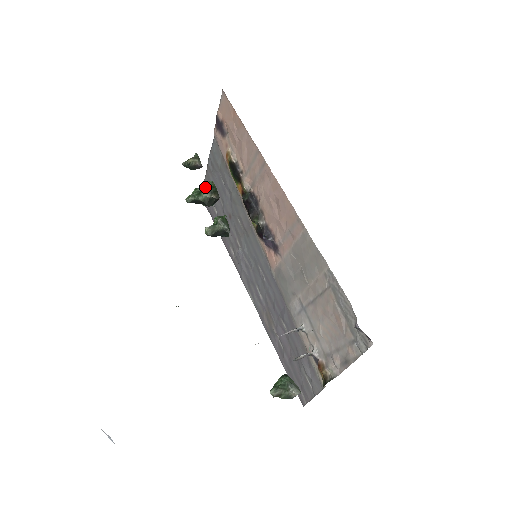
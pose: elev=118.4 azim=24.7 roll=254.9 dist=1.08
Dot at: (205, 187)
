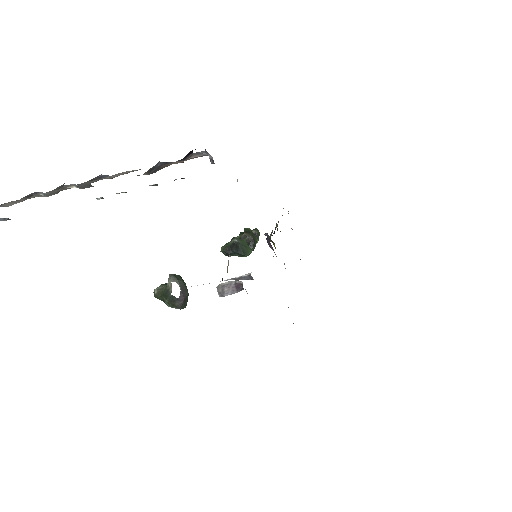
Dot at: (241, 232)
